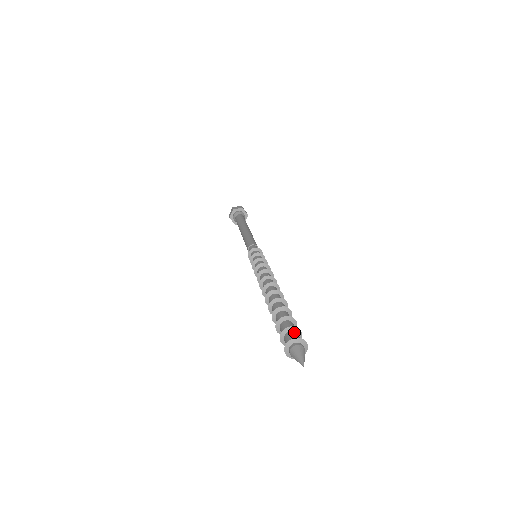
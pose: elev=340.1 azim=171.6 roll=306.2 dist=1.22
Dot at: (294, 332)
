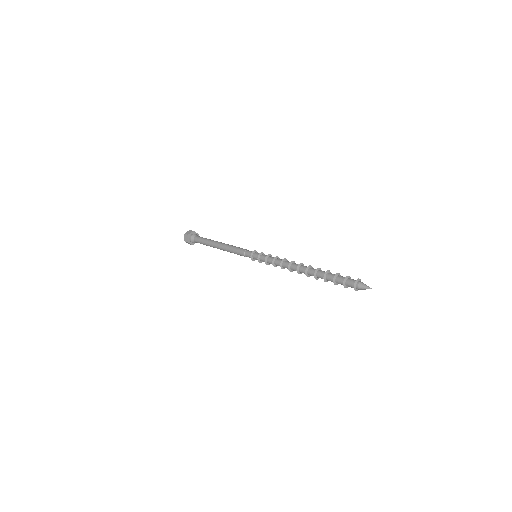
Dot at: (351, 279)
